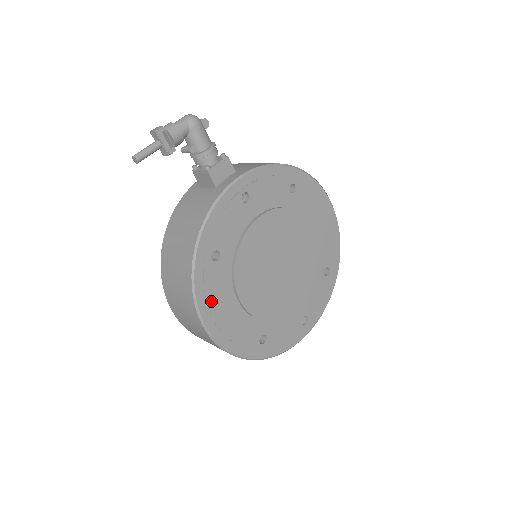
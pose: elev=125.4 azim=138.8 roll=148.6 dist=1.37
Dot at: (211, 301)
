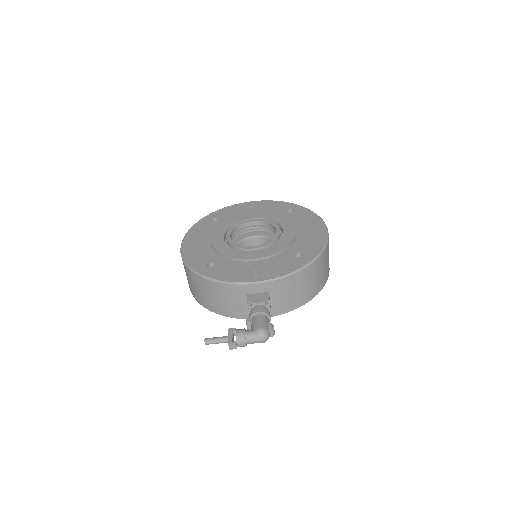
Dot at: occluded
